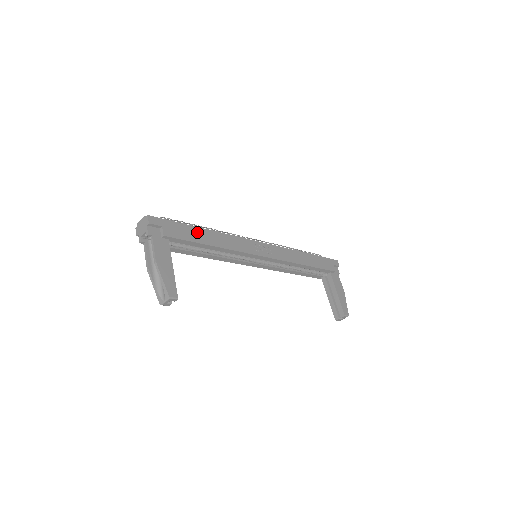
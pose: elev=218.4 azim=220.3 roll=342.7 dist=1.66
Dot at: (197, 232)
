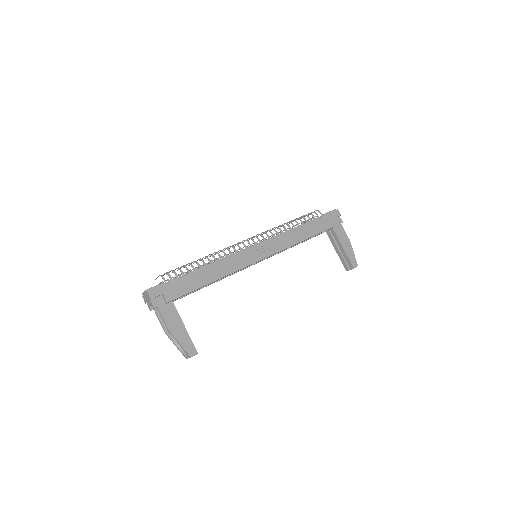
Dot at: (195, 277)
